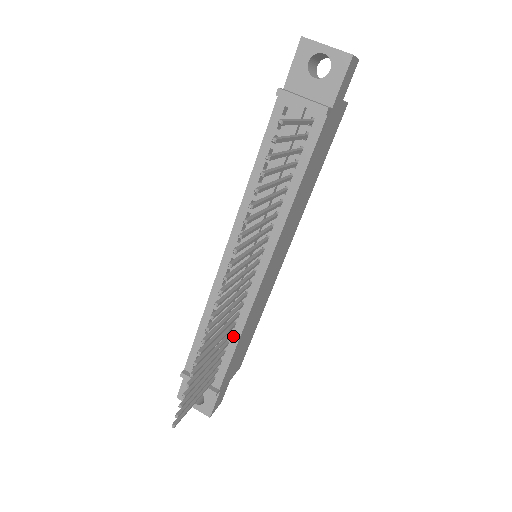
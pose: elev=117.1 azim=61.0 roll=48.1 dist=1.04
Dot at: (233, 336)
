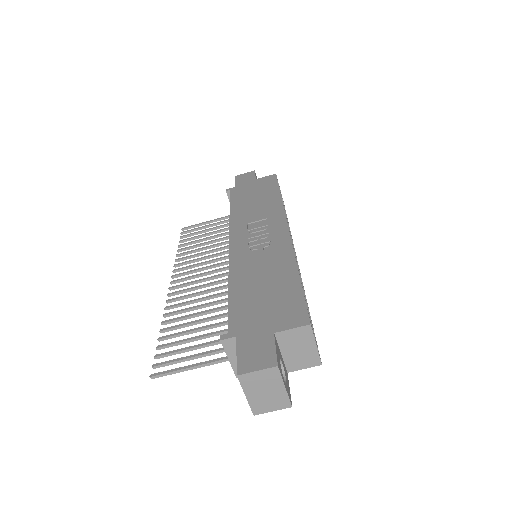
Dot at: occluded
